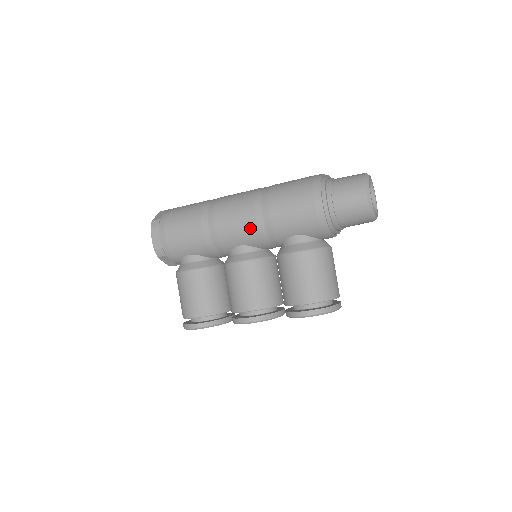
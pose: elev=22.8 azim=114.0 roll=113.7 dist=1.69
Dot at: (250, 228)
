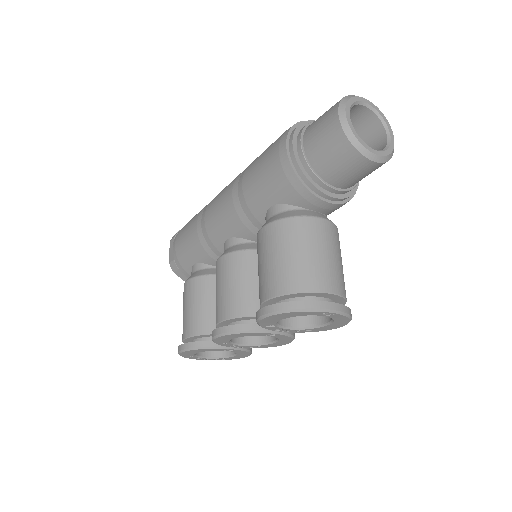
Dot at: (229, 210)
